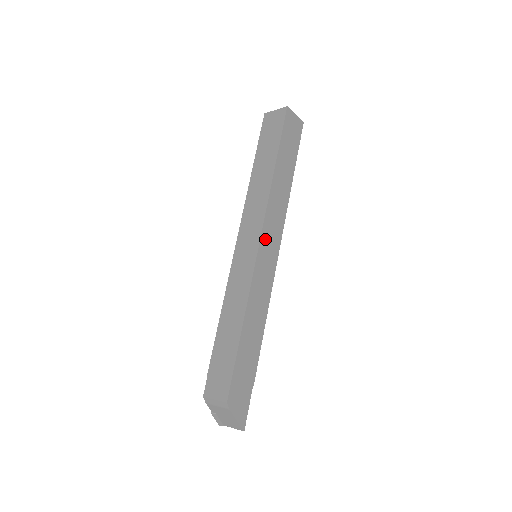
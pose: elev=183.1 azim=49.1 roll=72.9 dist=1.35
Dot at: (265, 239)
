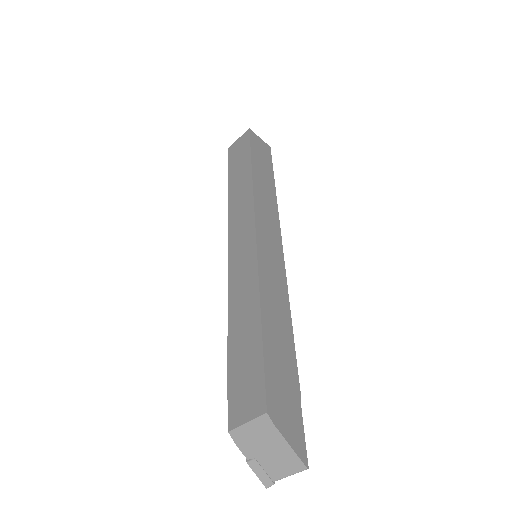
Dot at: (261, 228)
